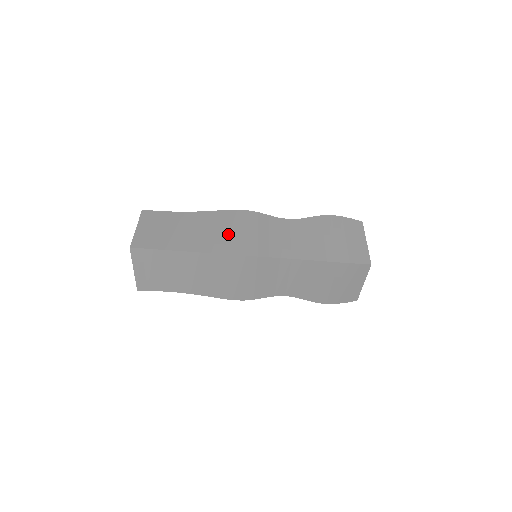
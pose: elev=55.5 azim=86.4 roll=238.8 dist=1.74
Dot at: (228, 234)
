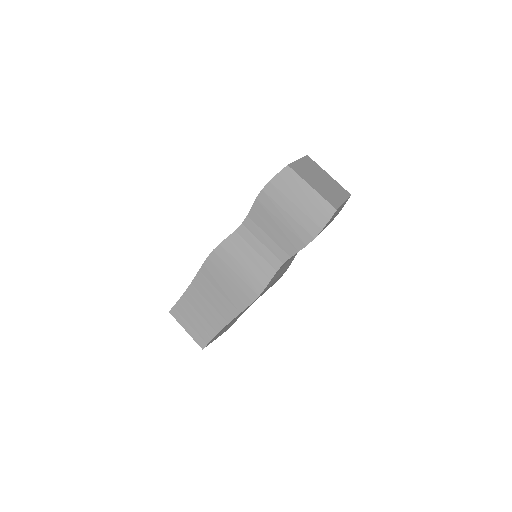
Dot at: occluded
